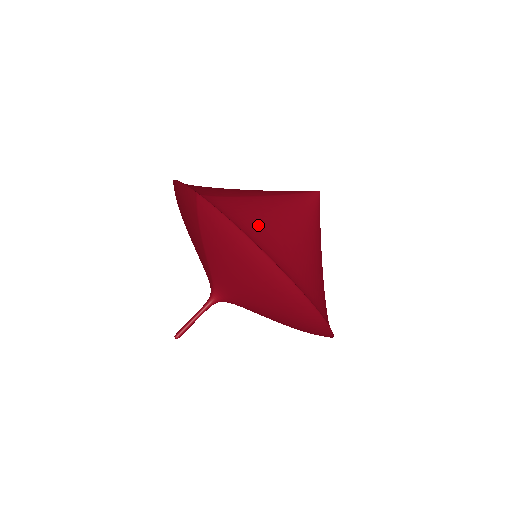
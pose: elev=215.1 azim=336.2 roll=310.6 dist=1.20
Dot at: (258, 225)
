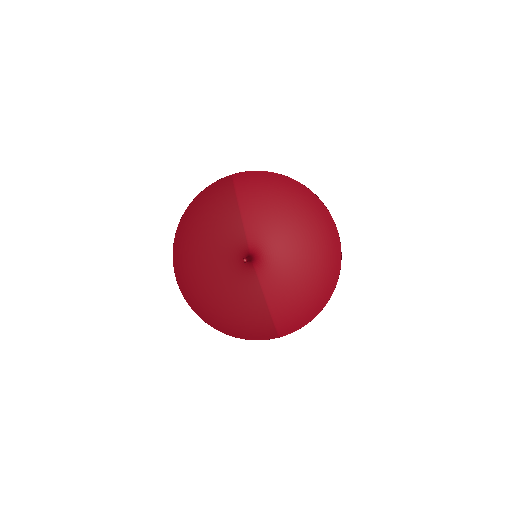
Dot at: occluded
